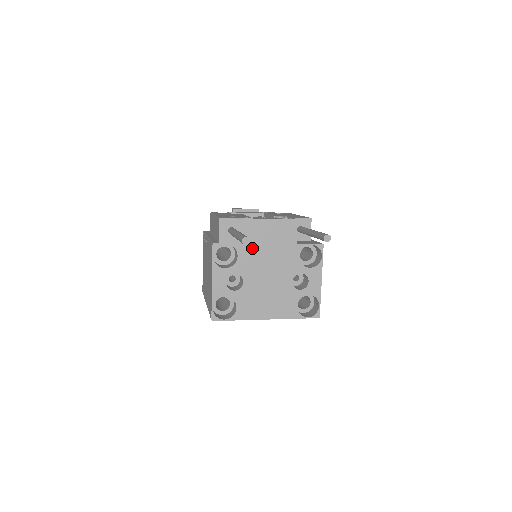
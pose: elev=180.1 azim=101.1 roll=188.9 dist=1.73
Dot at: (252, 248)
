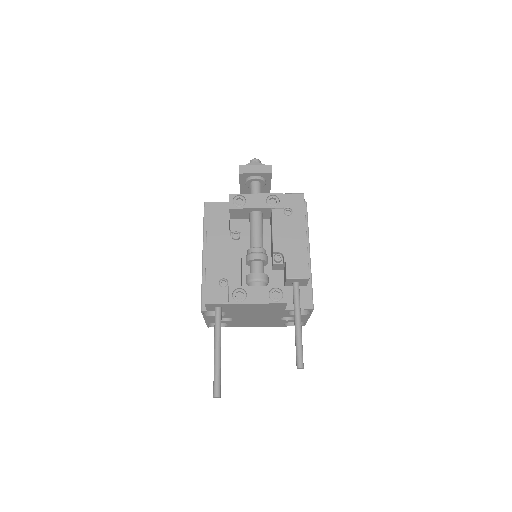
Dot at: (240, 311)
